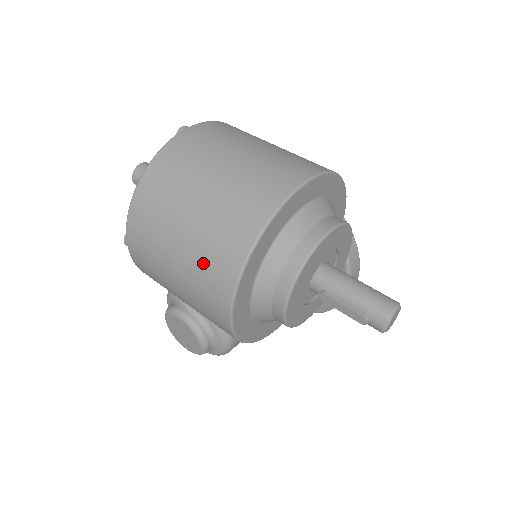
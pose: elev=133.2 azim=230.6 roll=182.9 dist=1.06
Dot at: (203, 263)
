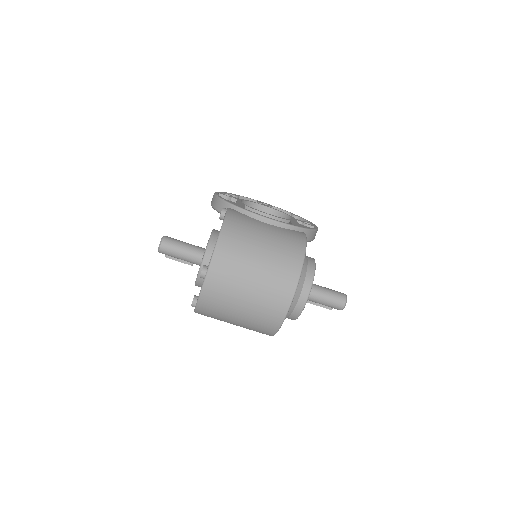
Dot at: occluded
